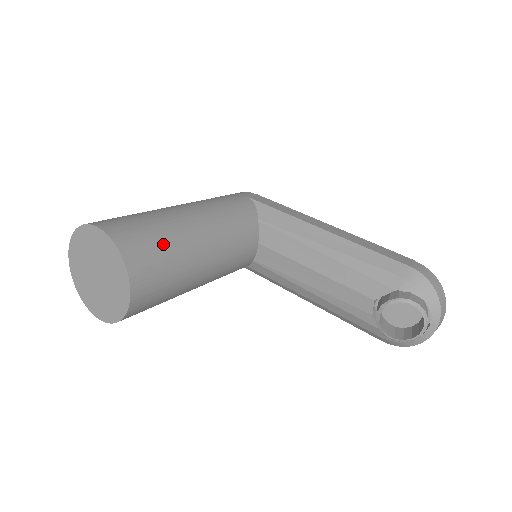
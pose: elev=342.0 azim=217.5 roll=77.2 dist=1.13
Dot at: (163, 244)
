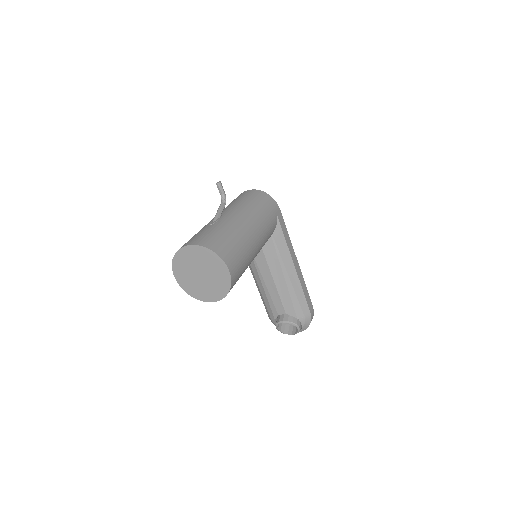
Dot at: occluded
